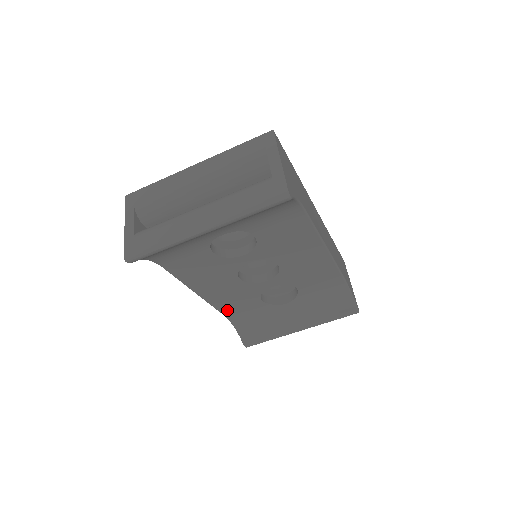
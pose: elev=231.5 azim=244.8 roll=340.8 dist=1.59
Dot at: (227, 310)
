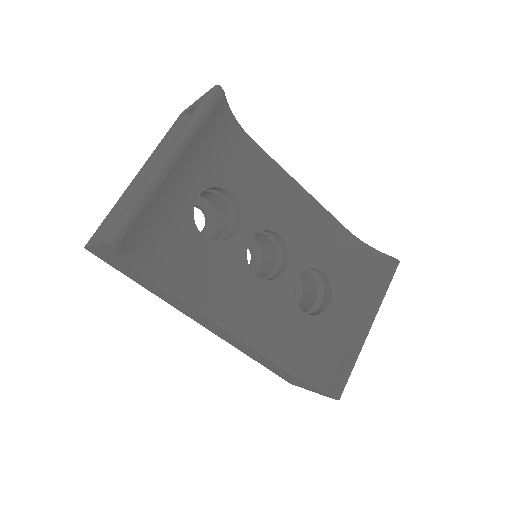
Dot at: (278, 352)
